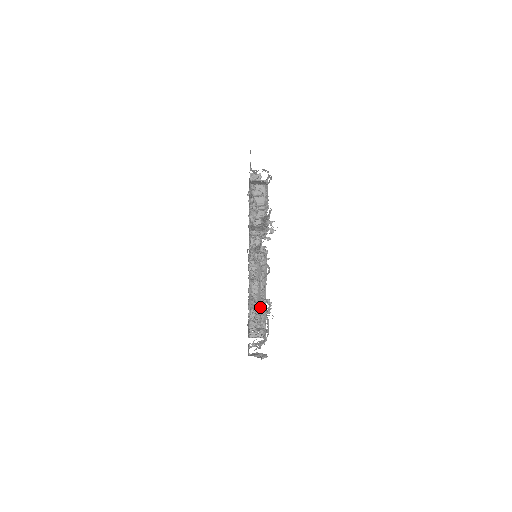
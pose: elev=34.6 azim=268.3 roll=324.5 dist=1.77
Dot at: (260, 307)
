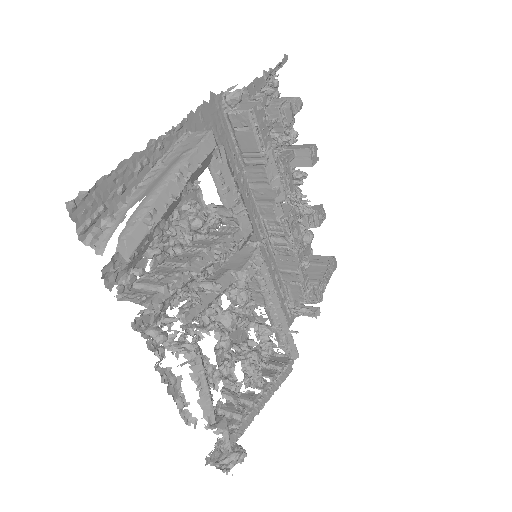
Dot at: (211, 413)
